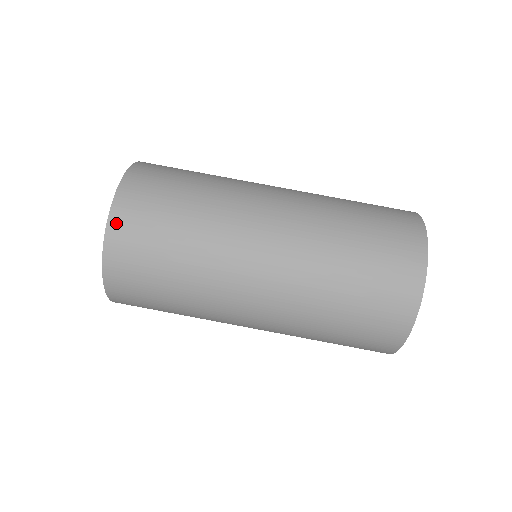
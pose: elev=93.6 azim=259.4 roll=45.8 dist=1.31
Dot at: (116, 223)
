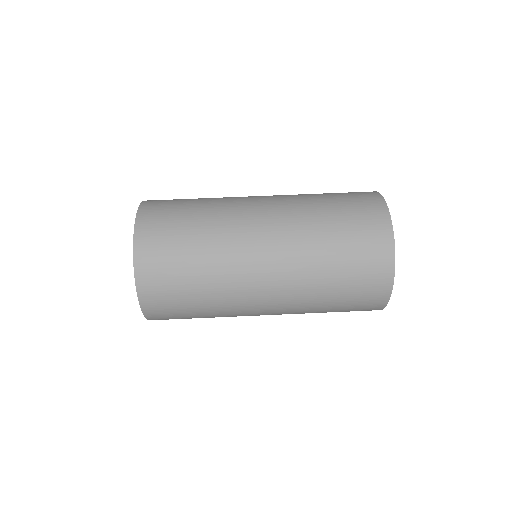
Dot at: (144, 293)
